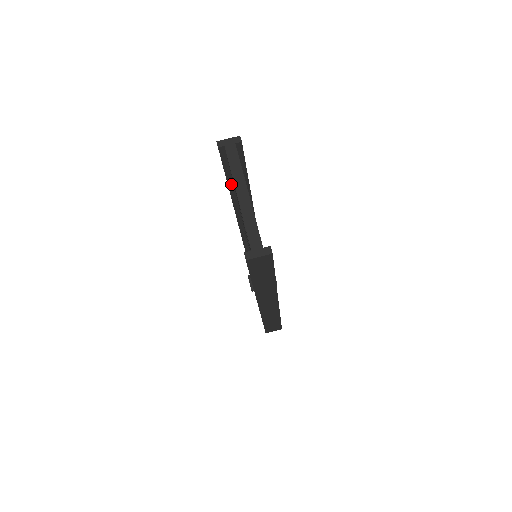
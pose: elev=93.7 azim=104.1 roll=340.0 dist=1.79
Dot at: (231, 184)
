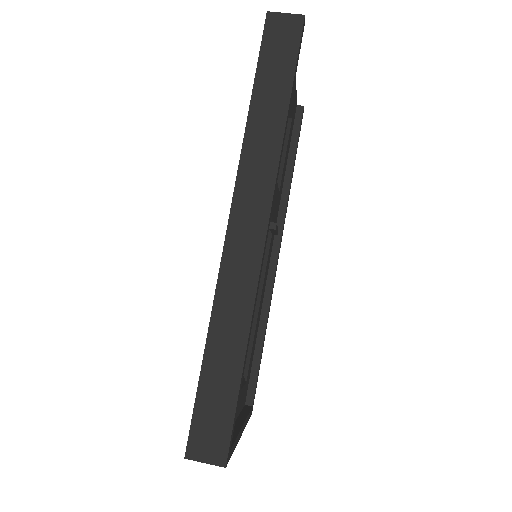
Dot at: occluded
